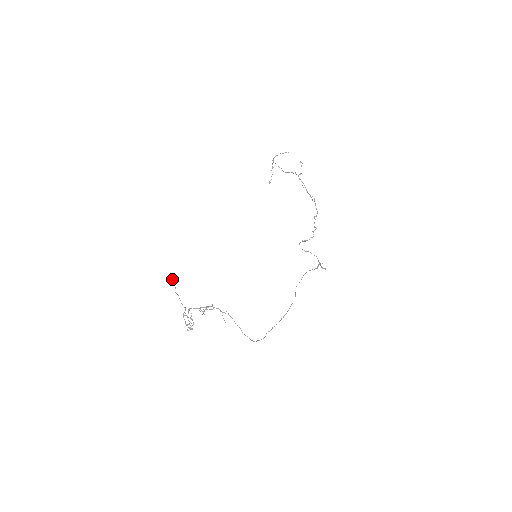
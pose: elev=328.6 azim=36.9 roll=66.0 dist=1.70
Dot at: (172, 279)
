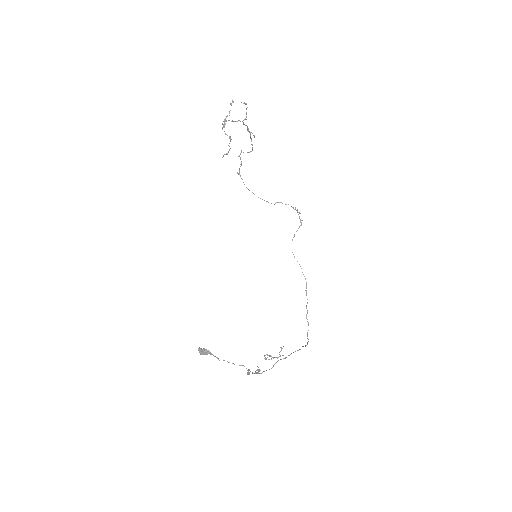
Dot at: (203, 352)
